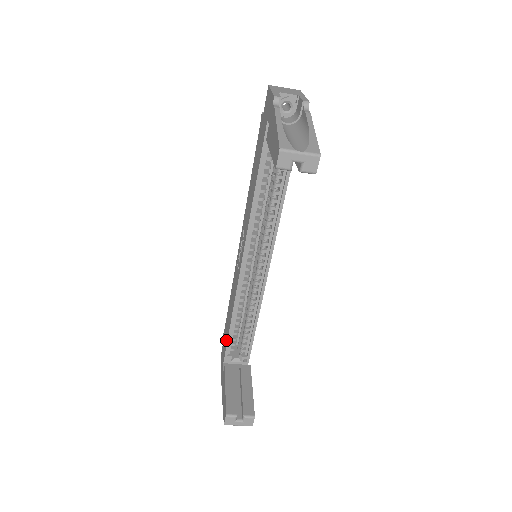
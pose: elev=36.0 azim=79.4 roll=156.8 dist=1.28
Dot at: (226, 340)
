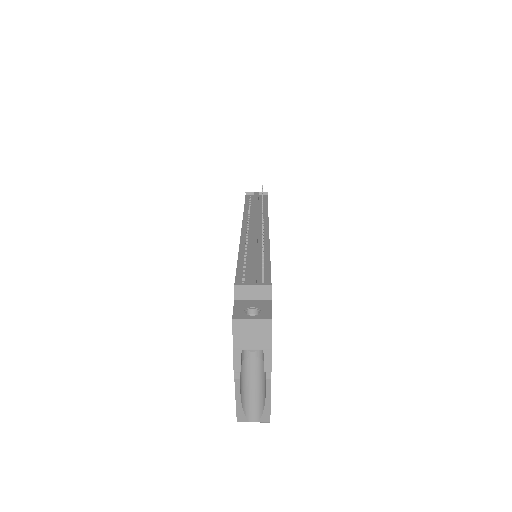
Dot at: occluded
